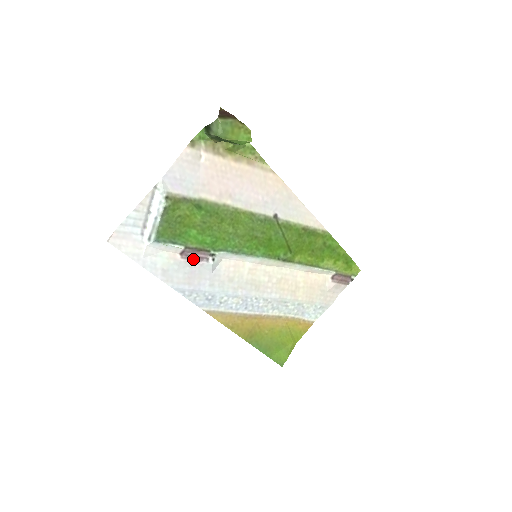
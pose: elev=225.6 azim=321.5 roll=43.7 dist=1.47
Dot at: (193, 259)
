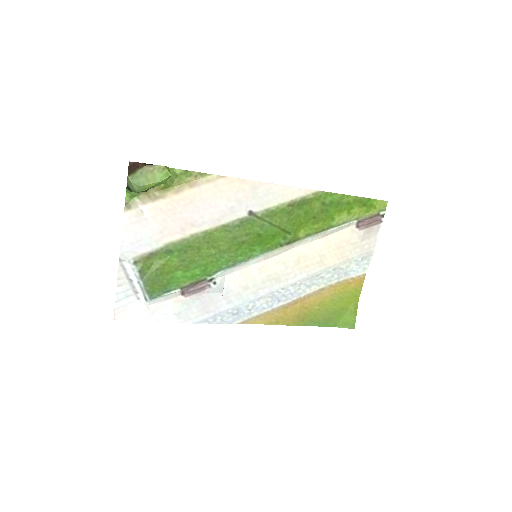
Dot at: (196, 292)
